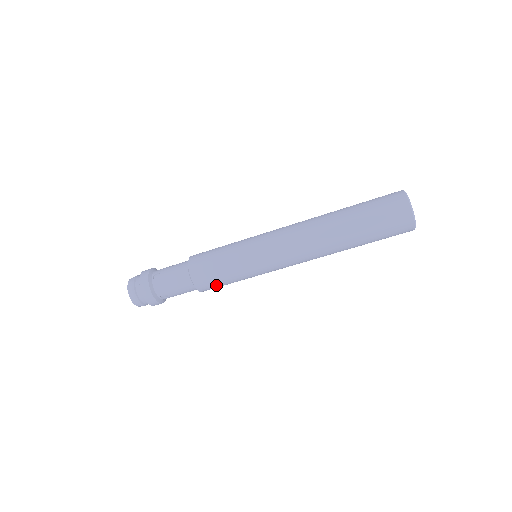
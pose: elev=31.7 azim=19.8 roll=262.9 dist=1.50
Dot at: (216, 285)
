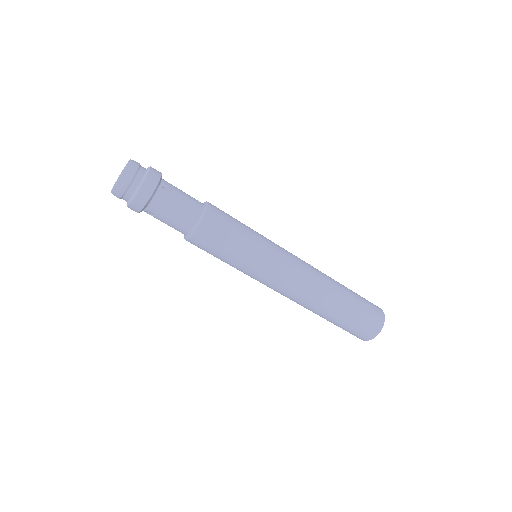
Dot at: (206, 250)
